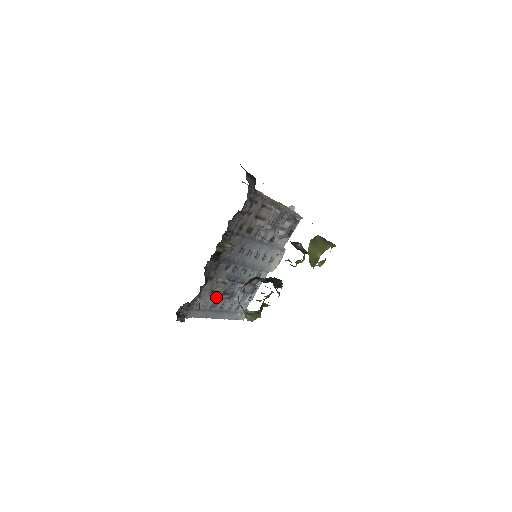
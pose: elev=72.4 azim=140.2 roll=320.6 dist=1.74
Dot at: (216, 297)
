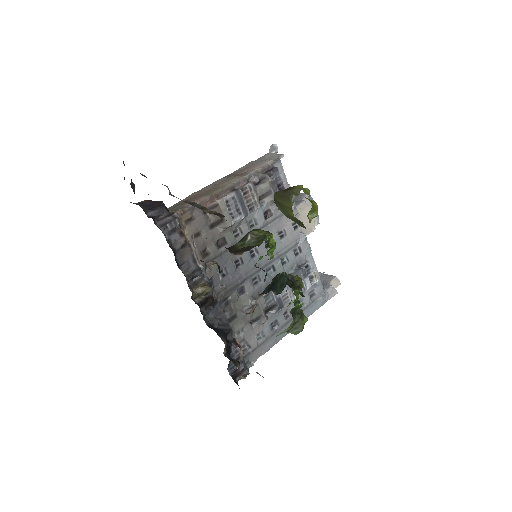
Dot at: (262, 322)
